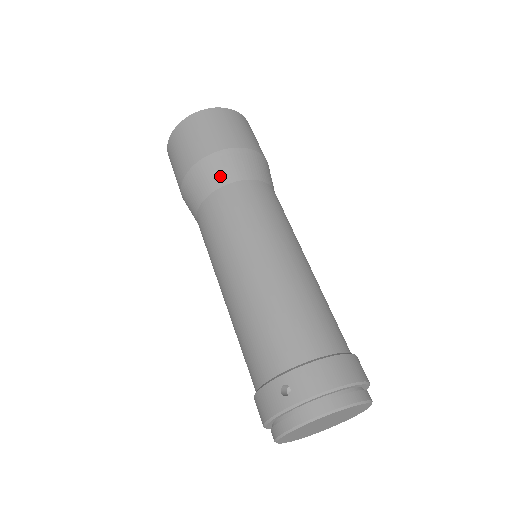
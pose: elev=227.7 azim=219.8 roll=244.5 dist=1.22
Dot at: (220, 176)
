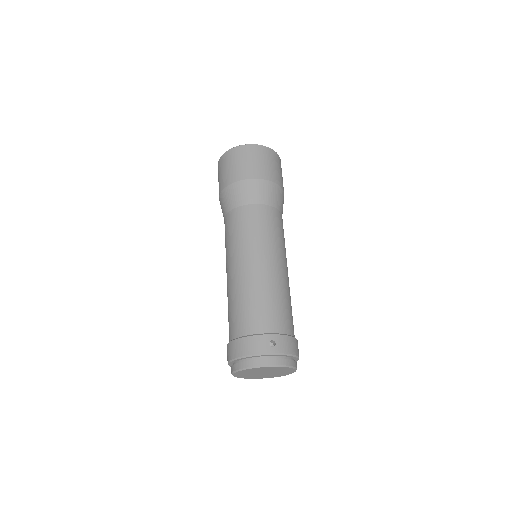
Dot at: (269, 198)
